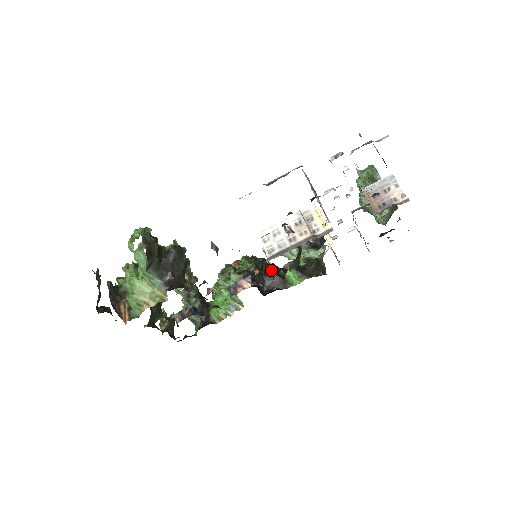
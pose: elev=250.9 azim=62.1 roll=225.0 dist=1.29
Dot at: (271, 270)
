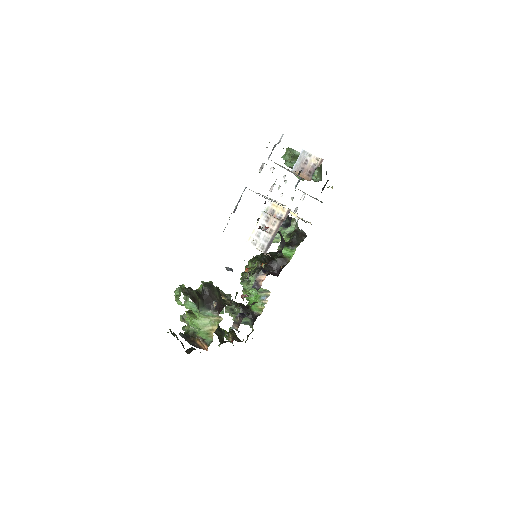
Dot at: (271, 257)
